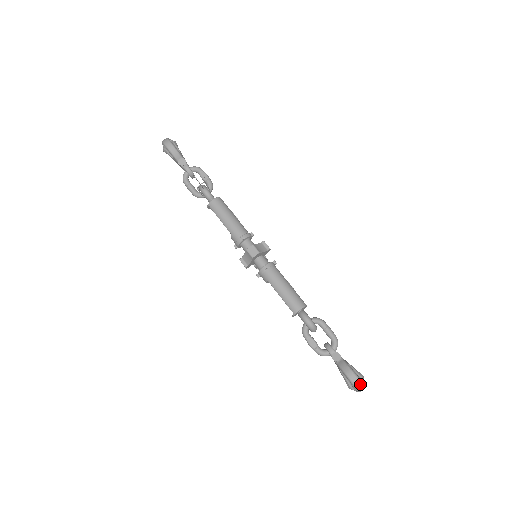
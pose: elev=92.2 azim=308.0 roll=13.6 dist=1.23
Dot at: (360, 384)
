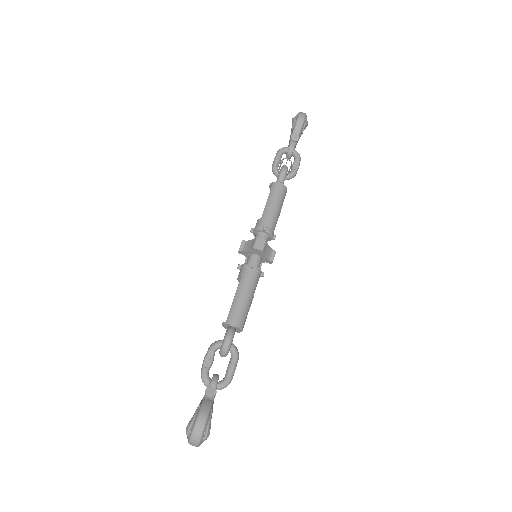
Dot at: (199, 436)
